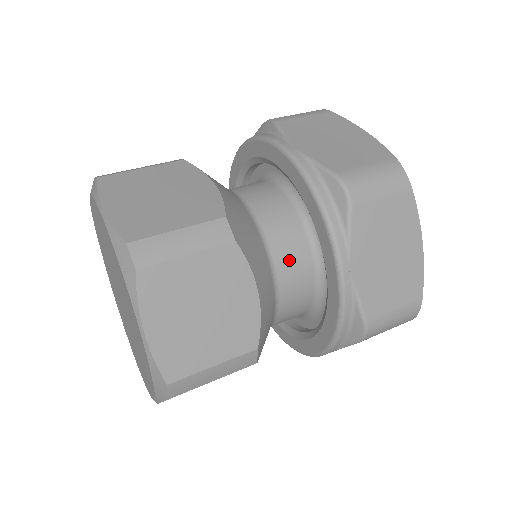
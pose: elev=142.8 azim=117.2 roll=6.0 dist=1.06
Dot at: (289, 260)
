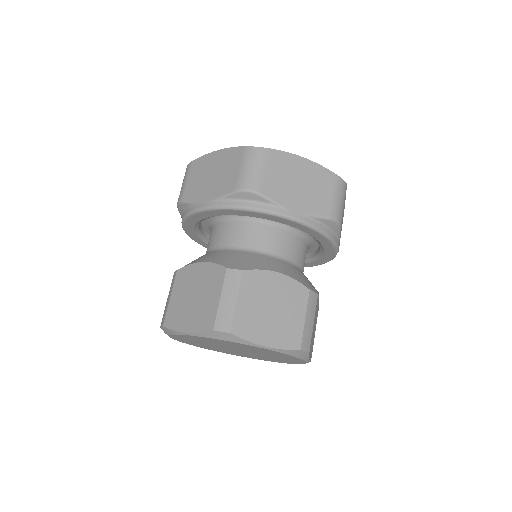
Dot at: (304, 260)
